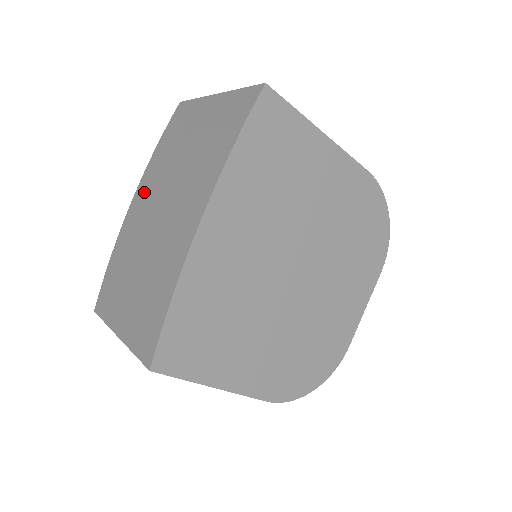
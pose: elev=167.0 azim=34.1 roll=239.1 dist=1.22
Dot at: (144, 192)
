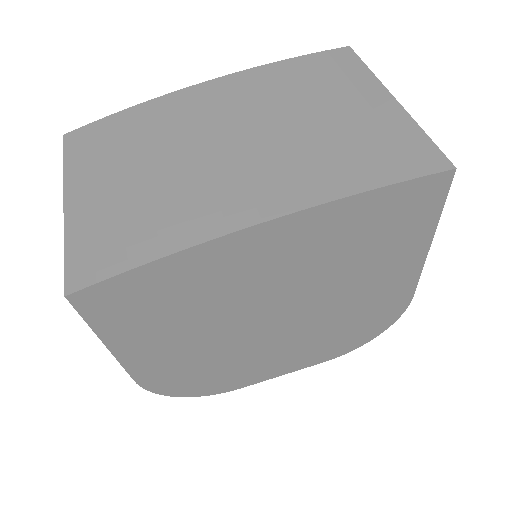
Dot at: (230, 92)
